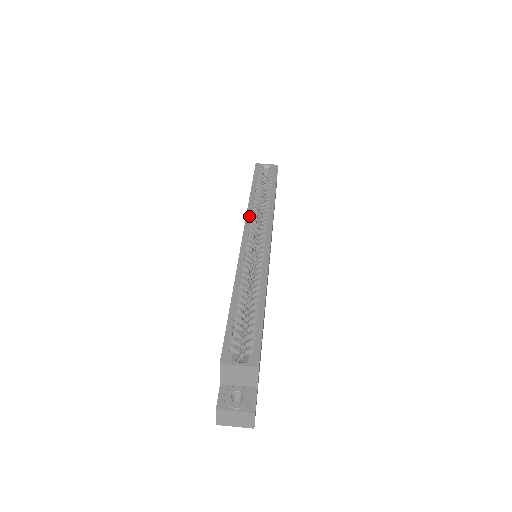
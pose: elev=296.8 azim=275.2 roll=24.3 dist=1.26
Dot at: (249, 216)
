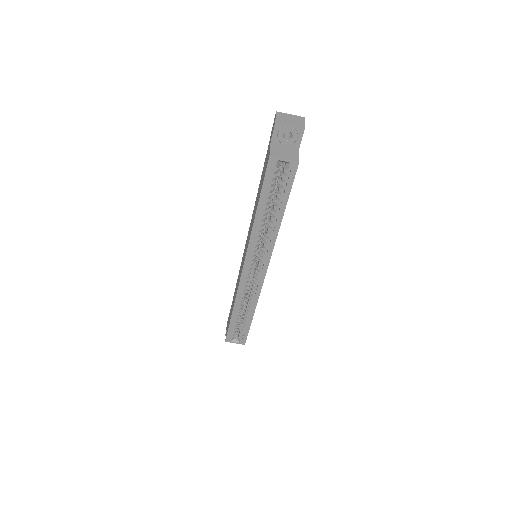
Dot at: (250, 248)
